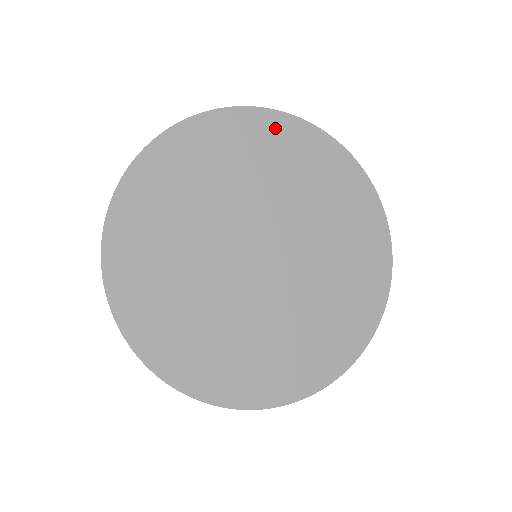
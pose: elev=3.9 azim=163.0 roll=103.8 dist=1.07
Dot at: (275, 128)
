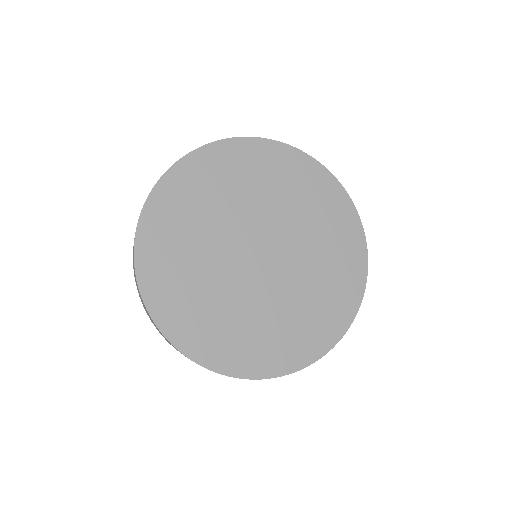
Dot at: (327, 187)
